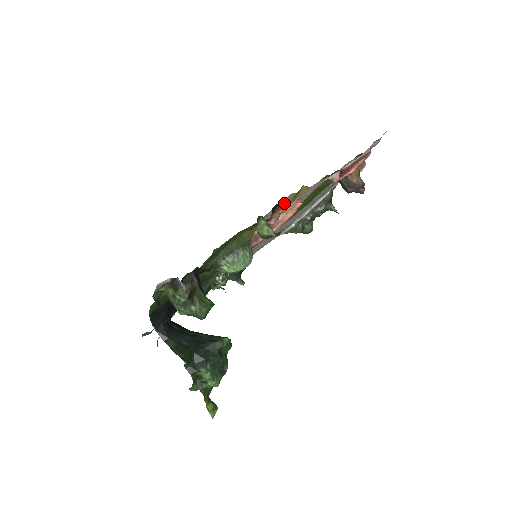
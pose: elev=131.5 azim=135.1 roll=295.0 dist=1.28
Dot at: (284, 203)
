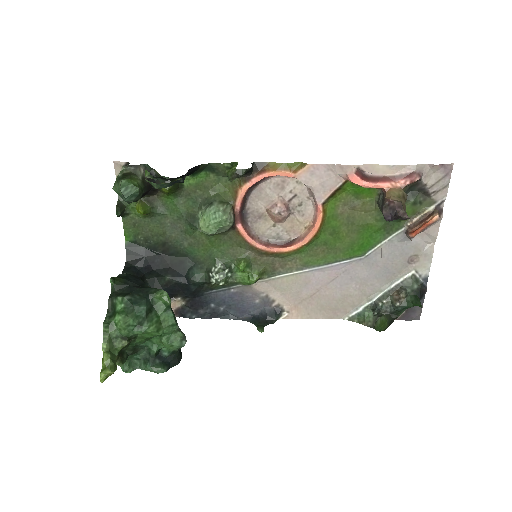
Dot at: (271, 167)
